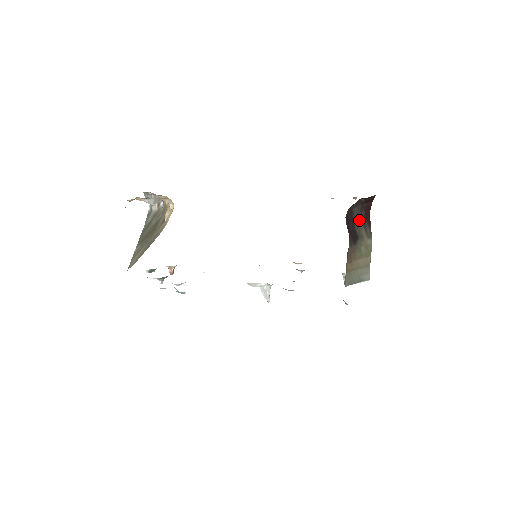
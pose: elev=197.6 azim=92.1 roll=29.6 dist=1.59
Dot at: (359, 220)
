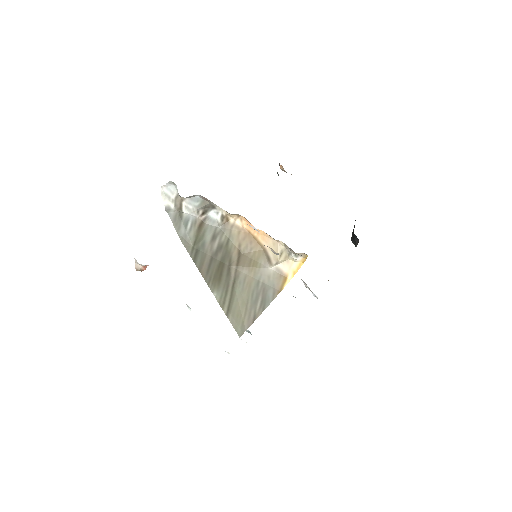
Dot at: occluded
